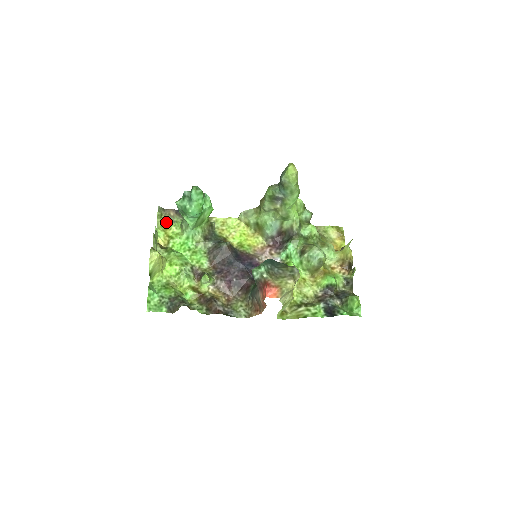
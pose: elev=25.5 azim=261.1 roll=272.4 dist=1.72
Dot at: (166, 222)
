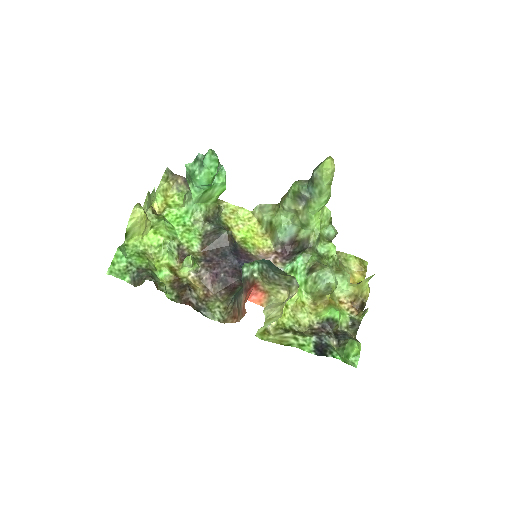
Dot at: (170, 188)
